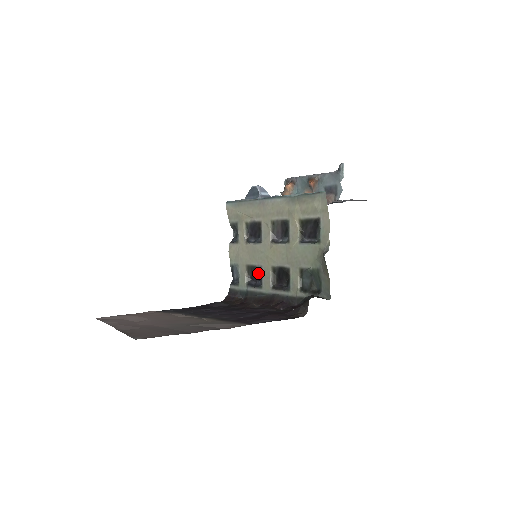
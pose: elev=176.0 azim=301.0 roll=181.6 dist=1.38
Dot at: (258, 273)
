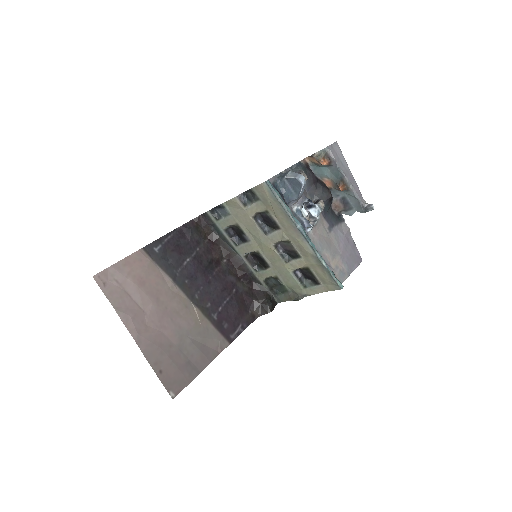
Dot at: (242, 237)
